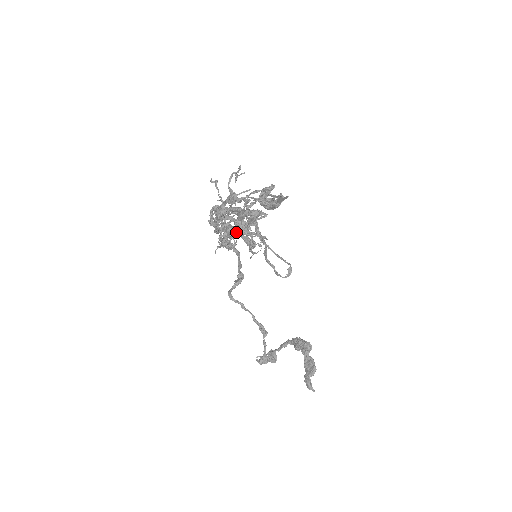
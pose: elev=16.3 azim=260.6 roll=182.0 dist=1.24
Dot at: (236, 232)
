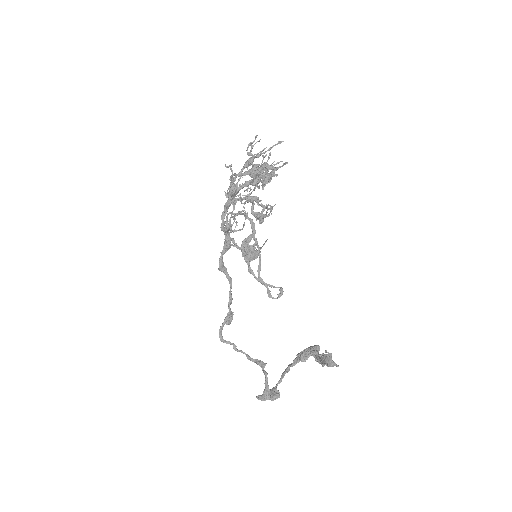
Dot at: (261, 168)
